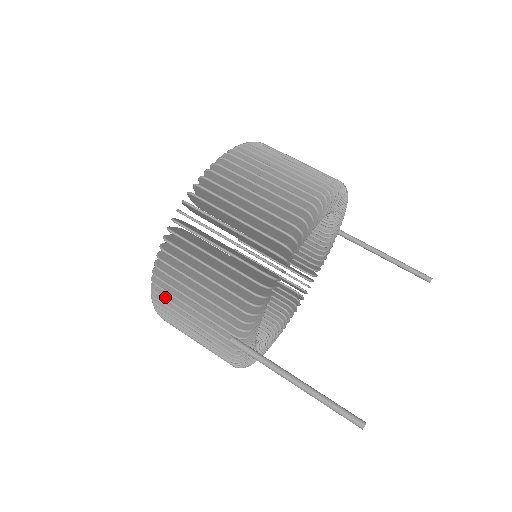
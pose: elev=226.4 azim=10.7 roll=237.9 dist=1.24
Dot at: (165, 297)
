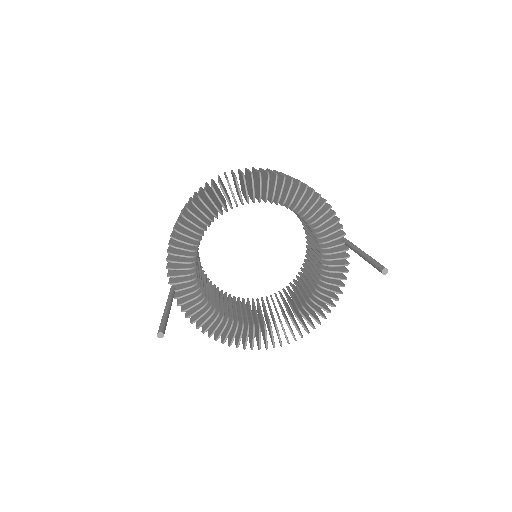
Dot at: occluded
